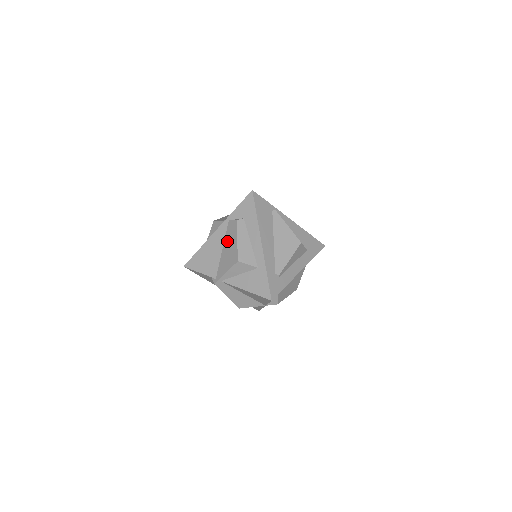
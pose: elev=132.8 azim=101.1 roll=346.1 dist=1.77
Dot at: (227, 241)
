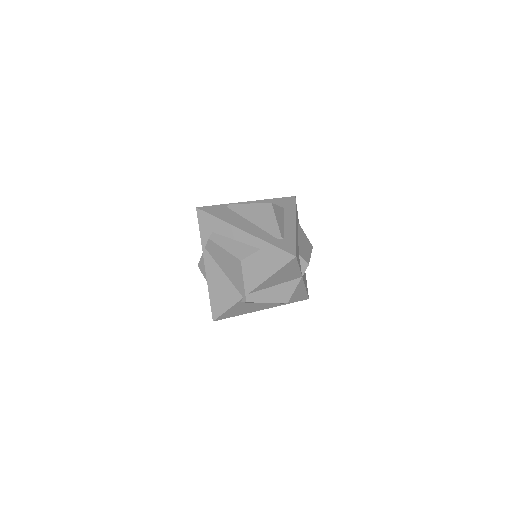
Dot at: (219, 261)
